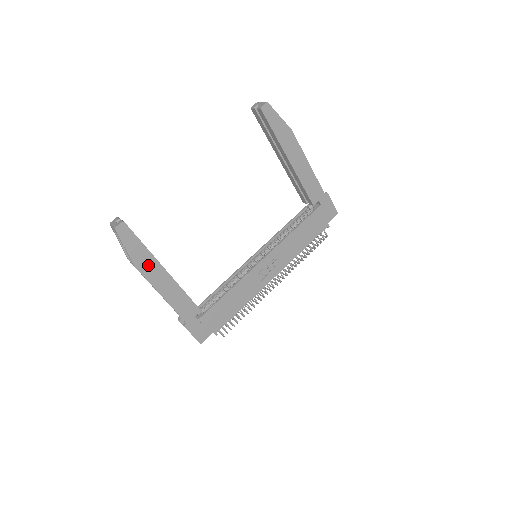
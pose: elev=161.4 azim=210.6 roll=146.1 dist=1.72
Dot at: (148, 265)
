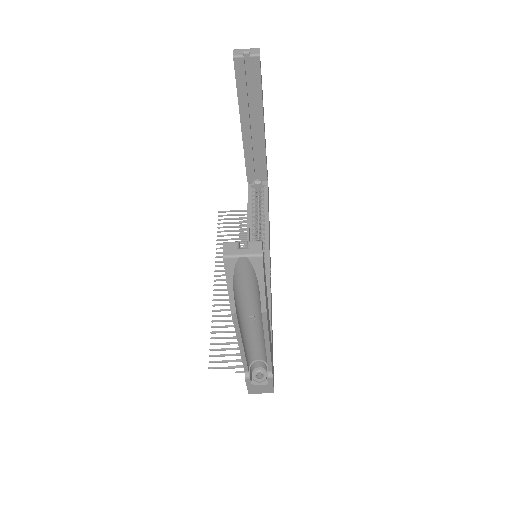
Dot at: occluded
